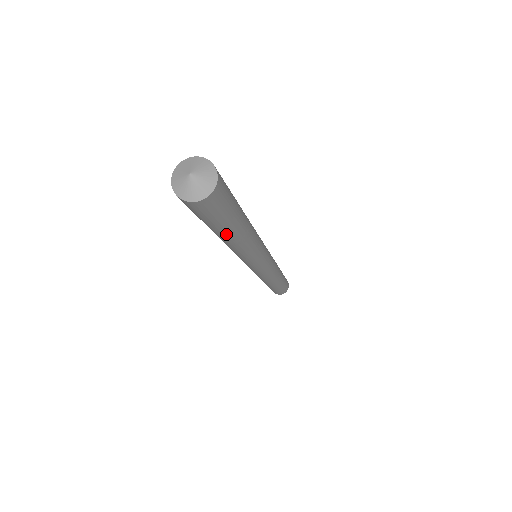
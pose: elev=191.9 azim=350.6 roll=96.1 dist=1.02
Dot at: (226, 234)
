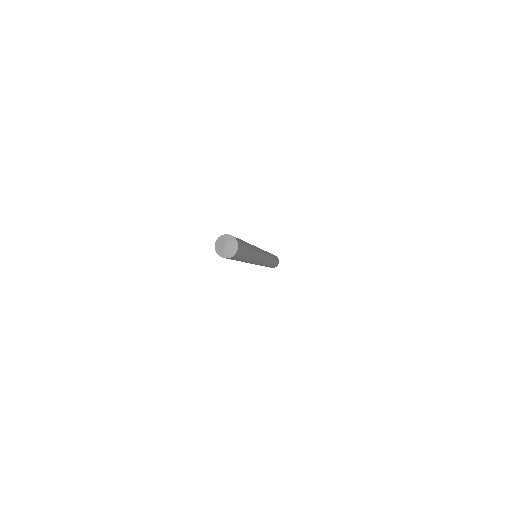
Dot at: occluded
